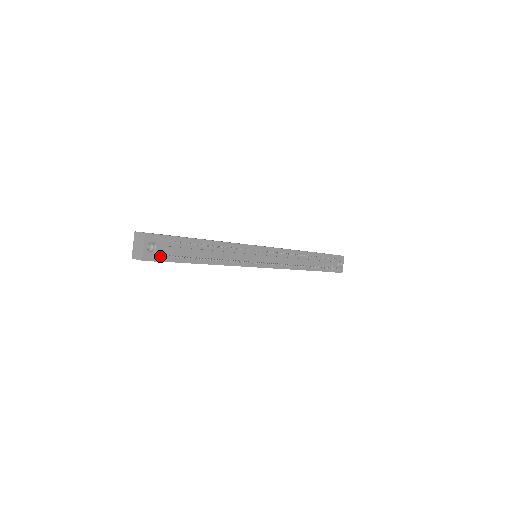
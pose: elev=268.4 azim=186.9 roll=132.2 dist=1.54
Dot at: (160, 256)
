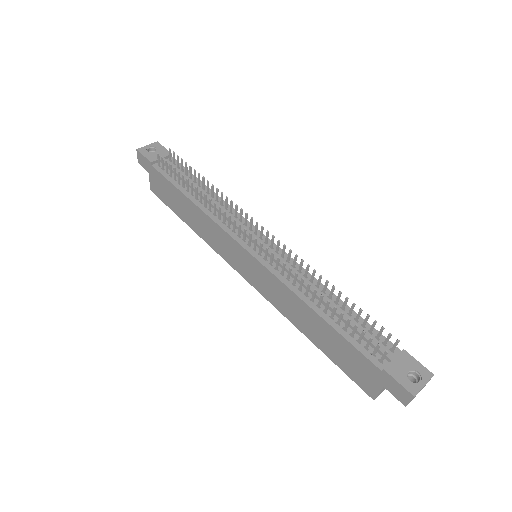
Dot at: (151, 157)
